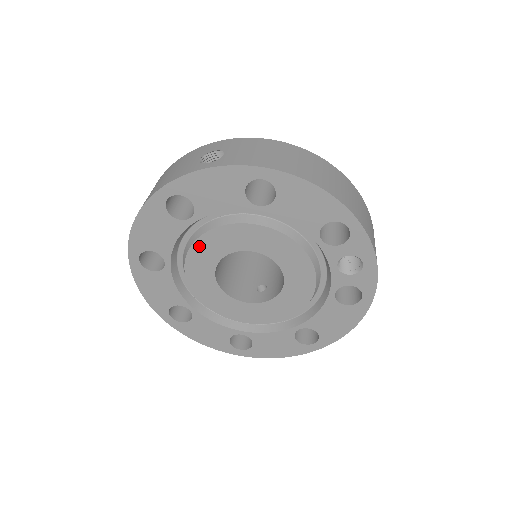
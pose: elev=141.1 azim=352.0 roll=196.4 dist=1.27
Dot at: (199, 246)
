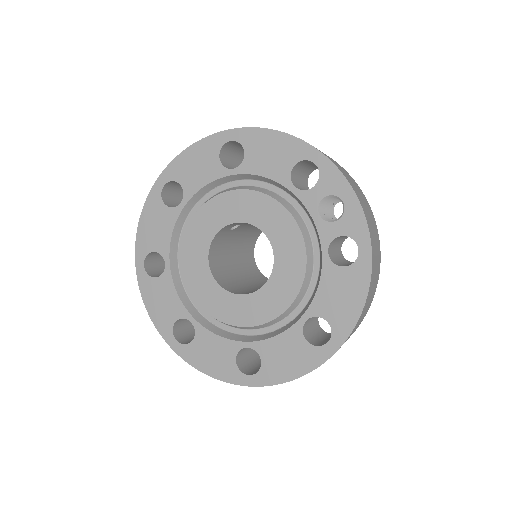
Dot at: (191, 232)
